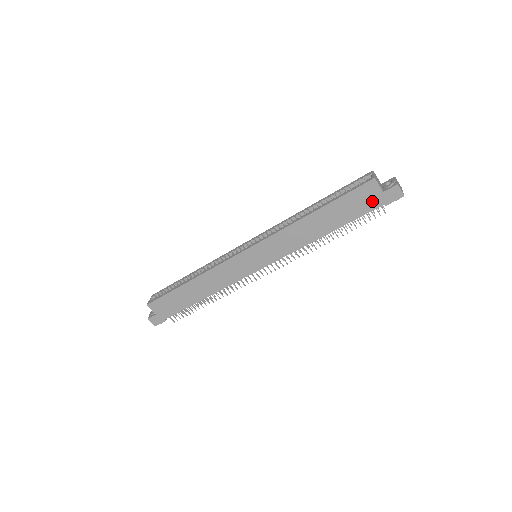
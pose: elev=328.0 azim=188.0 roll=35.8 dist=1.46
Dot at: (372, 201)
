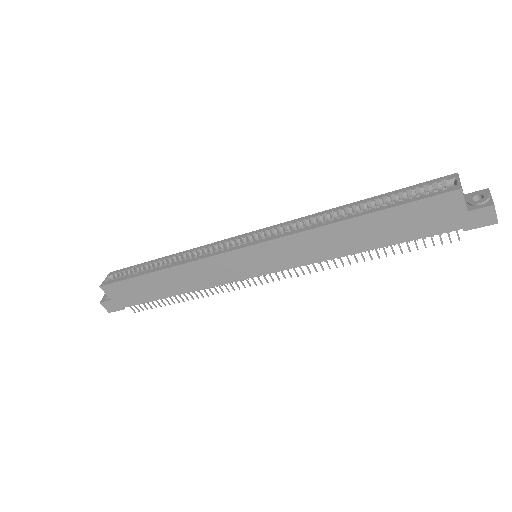
Dot at: (446, 220)
